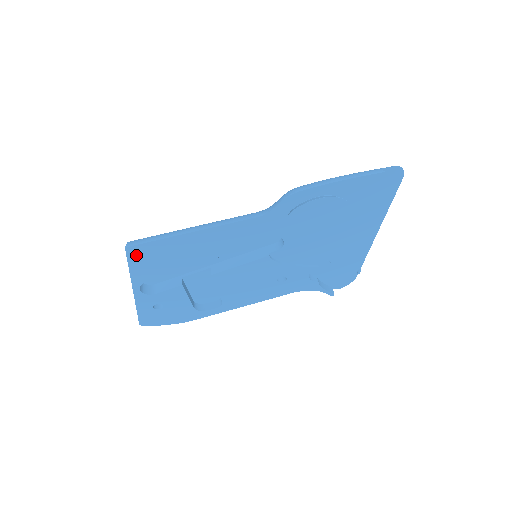
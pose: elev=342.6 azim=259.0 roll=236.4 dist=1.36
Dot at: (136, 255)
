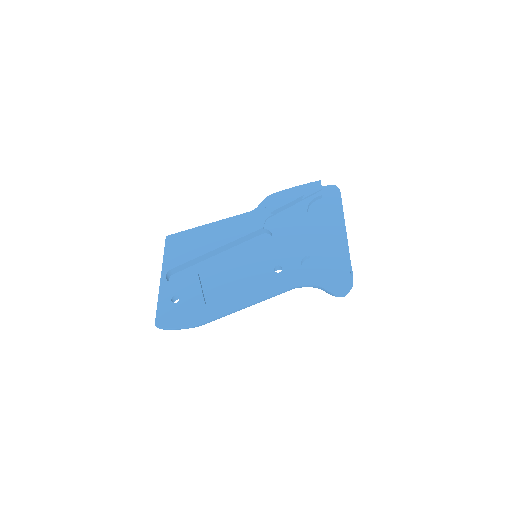
Dot at: (171, 243)
